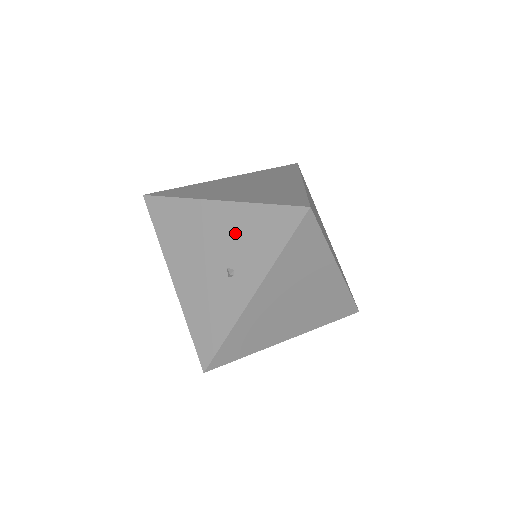
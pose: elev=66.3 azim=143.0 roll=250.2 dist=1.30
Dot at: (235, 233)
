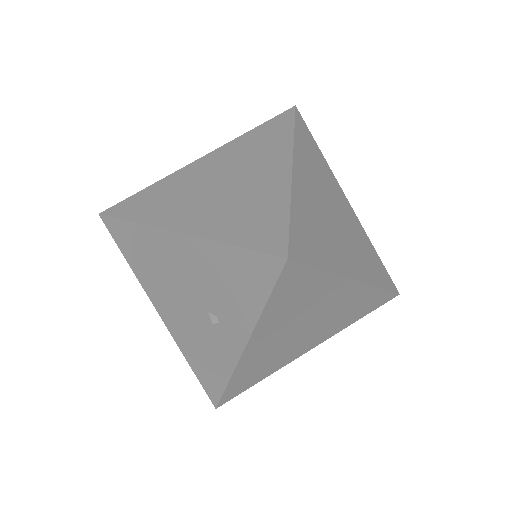
Dot at: (206, 275)
